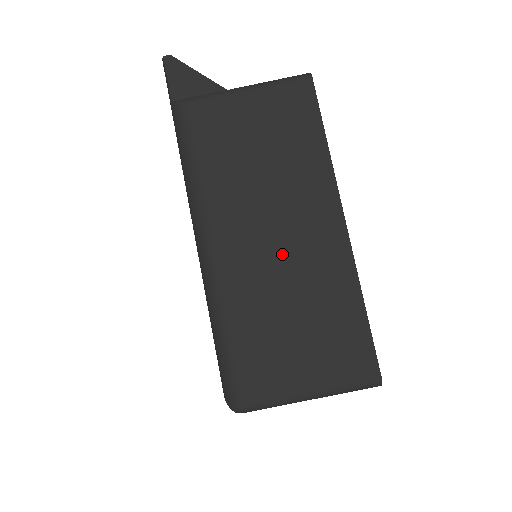
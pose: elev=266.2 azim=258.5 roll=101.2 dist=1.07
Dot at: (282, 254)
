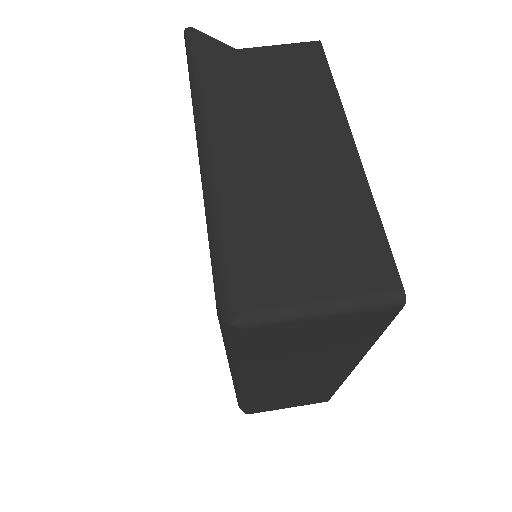
Dot at: (291, 171)
